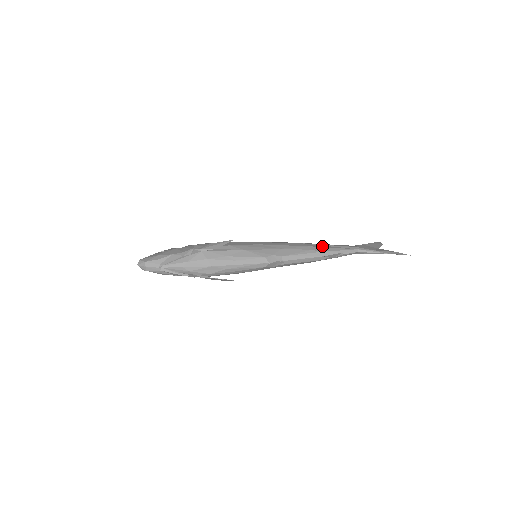
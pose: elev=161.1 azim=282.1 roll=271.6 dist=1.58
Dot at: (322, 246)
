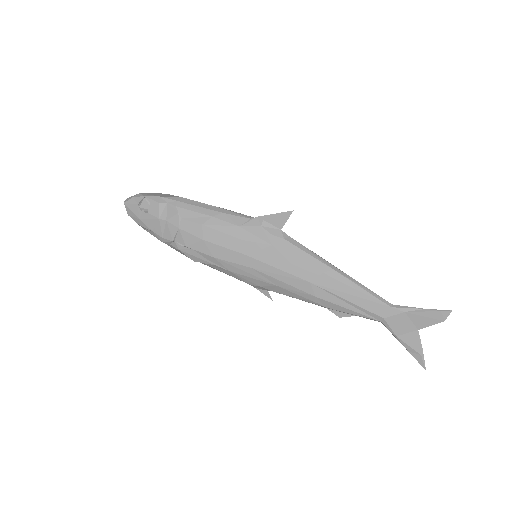
Dot at: (335, 301)
